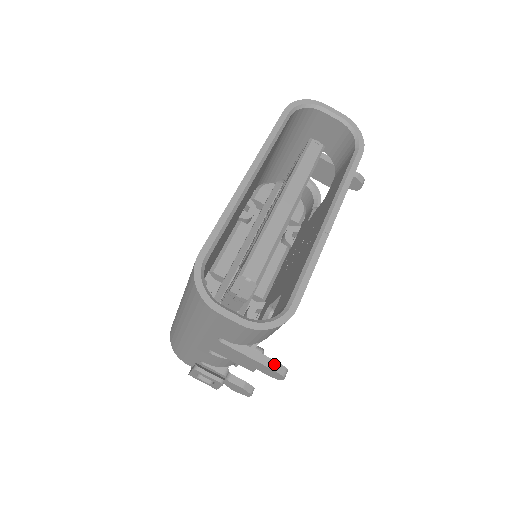
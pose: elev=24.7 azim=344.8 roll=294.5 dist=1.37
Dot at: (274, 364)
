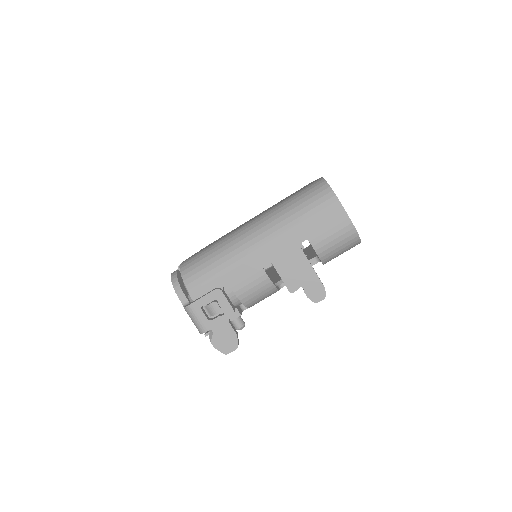
Dot at: (322, 283)
